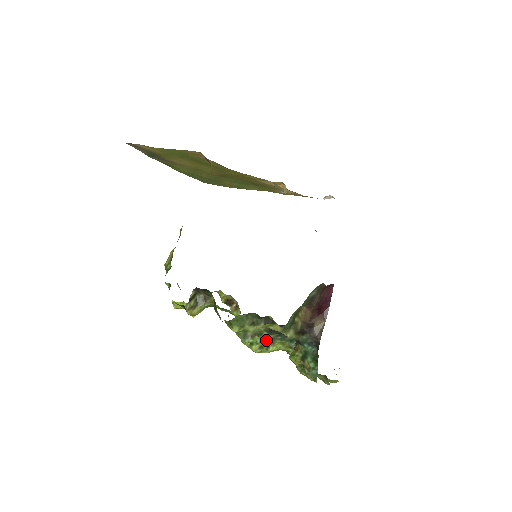
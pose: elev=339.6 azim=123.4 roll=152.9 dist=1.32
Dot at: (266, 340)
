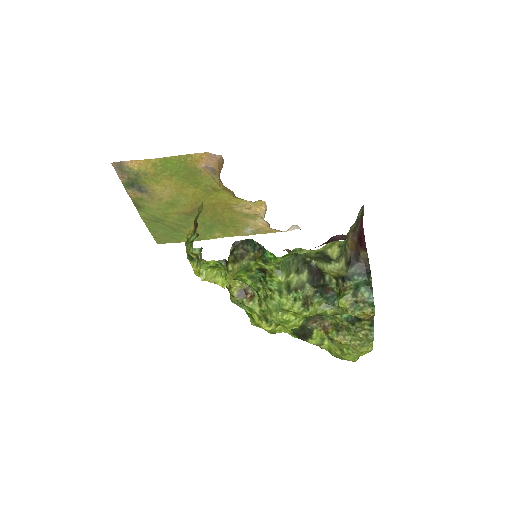
Dot at: (305, 298)
